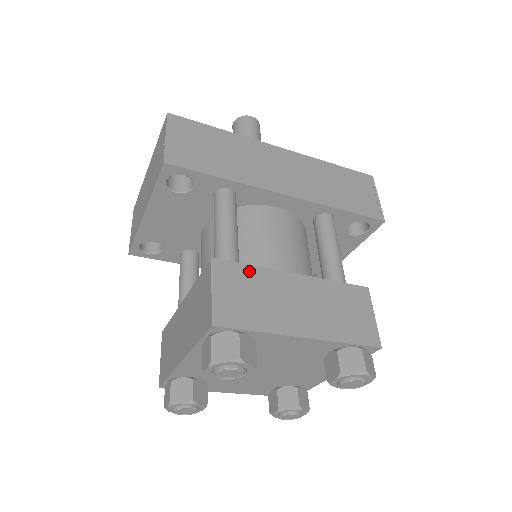
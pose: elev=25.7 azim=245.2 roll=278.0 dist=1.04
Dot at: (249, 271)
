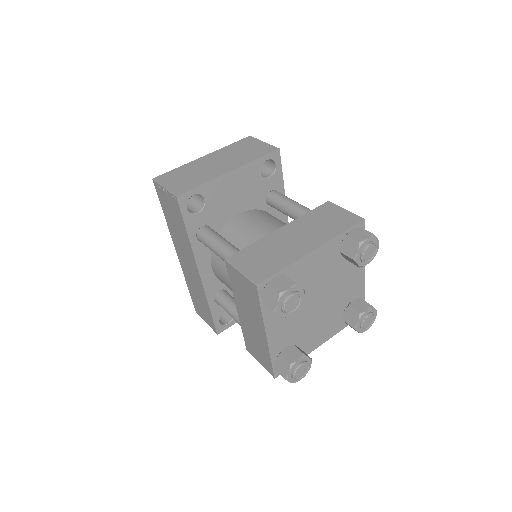
Dot at: occluded
